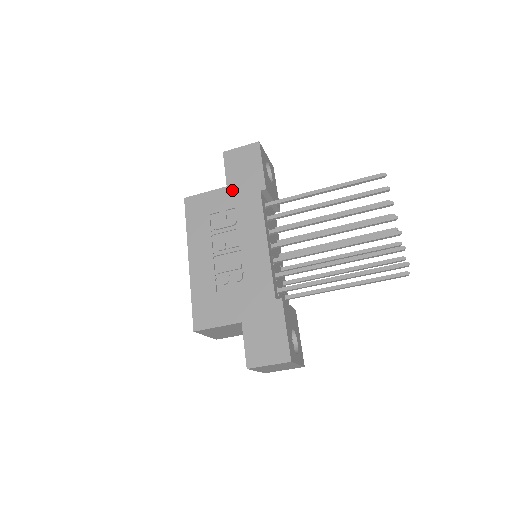
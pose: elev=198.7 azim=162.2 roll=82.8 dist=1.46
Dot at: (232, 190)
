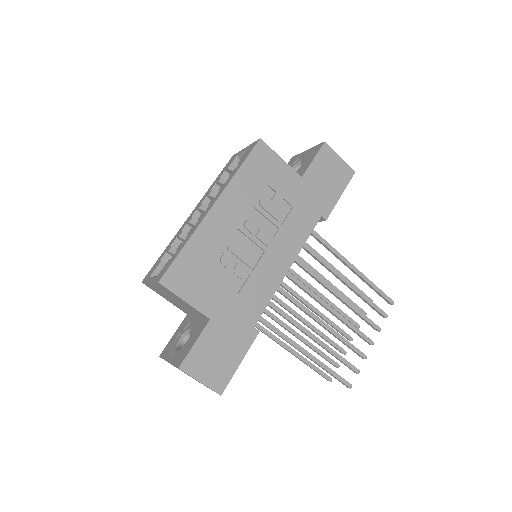
Dot at: (303, 187)
